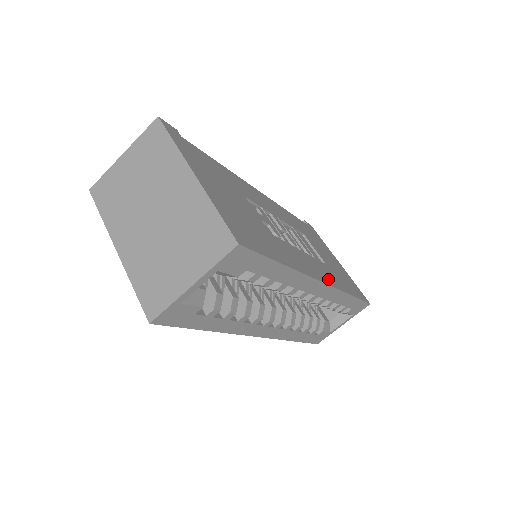
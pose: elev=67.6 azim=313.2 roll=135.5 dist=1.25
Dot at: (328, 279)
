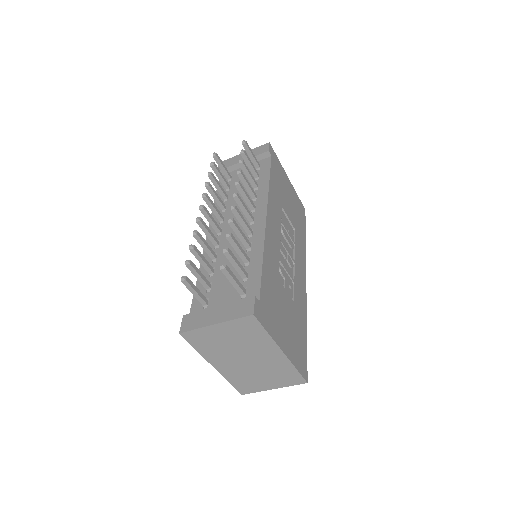
Dot at: (303, 264)
